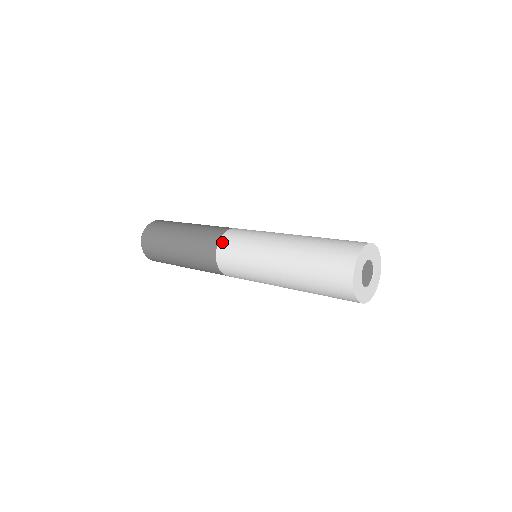
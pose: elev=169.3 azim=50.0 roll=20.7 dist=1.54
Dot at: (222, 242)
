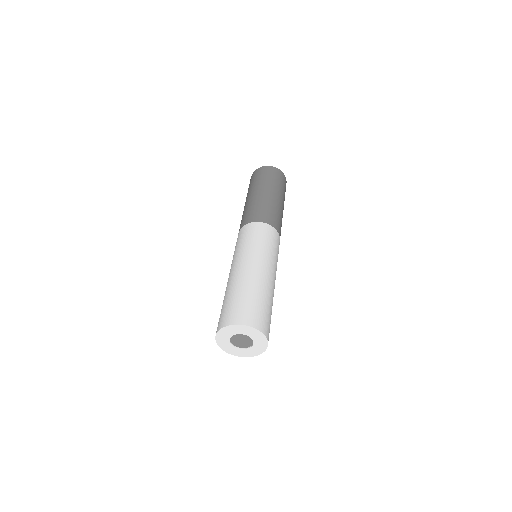
Dot at: occluded
